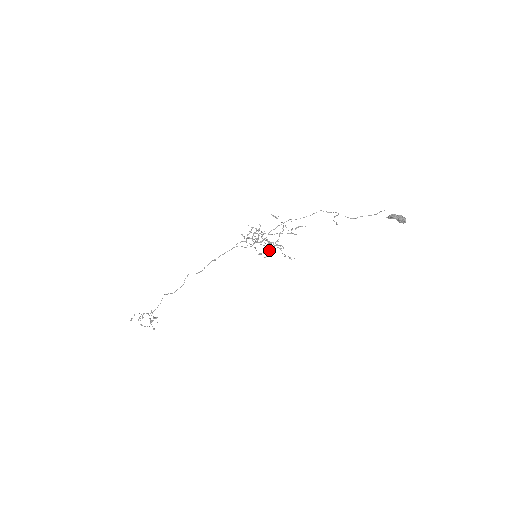
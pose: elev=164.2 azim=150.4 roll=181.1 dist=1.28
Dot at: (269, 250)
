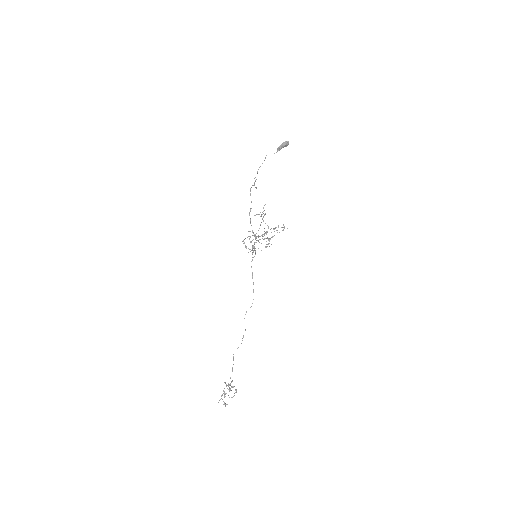
Dot at: occluded
